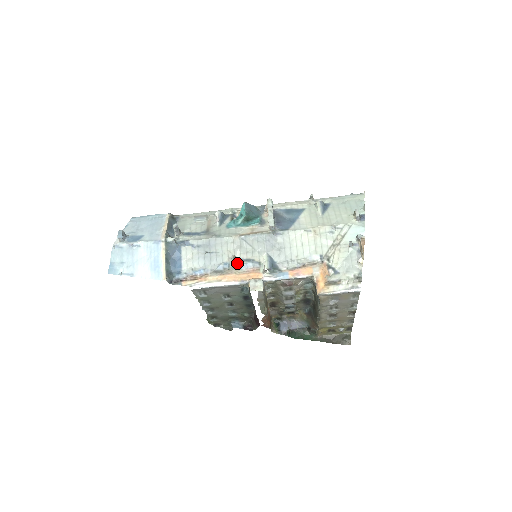
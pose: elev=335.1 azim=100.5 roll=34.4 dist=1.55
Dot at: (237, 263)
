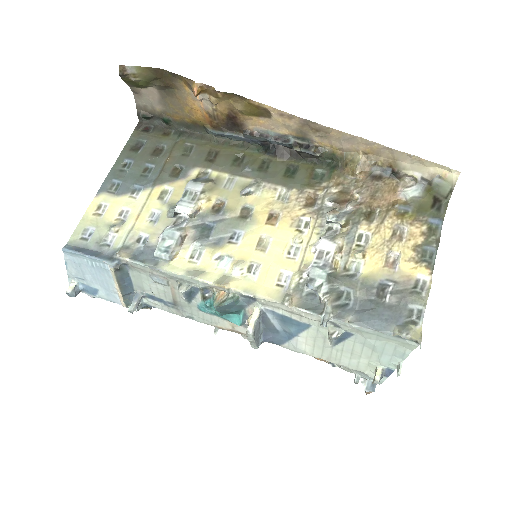
Dot at: occluded
